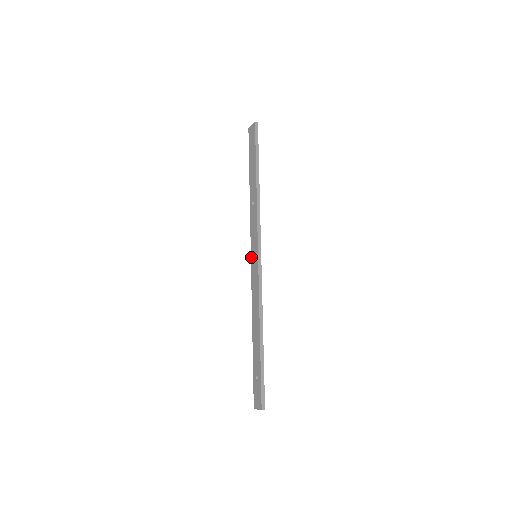
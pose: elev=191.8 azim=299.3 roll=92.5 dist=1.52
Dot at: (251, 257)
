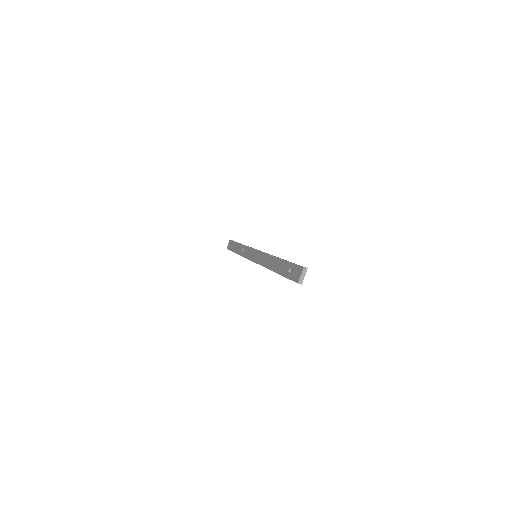
Dot at: (252, 260)
